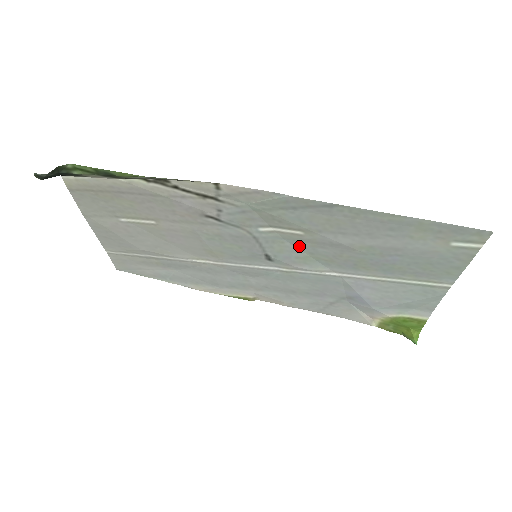
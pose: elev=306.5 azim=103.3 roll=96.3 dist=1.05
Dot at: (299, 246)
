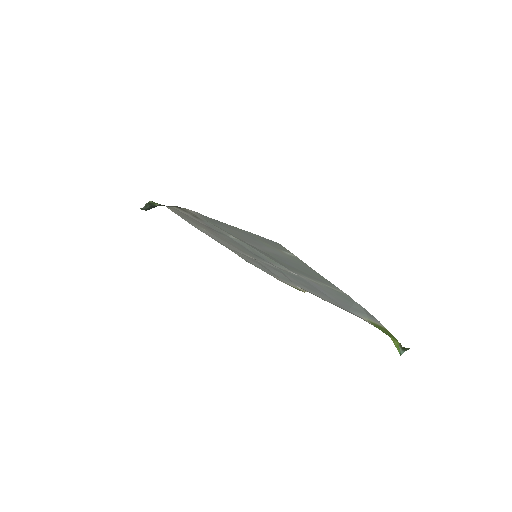
Dot at: (256, 250)
